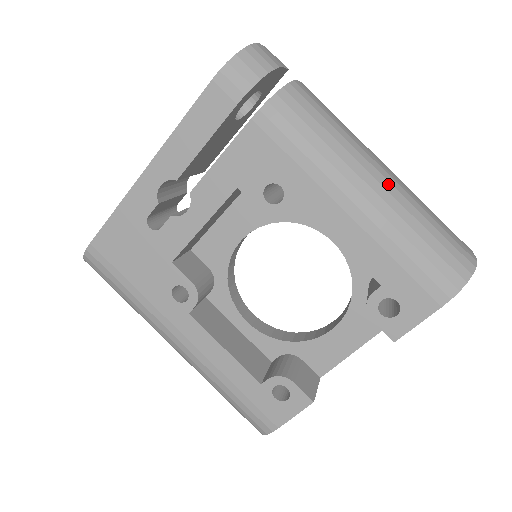
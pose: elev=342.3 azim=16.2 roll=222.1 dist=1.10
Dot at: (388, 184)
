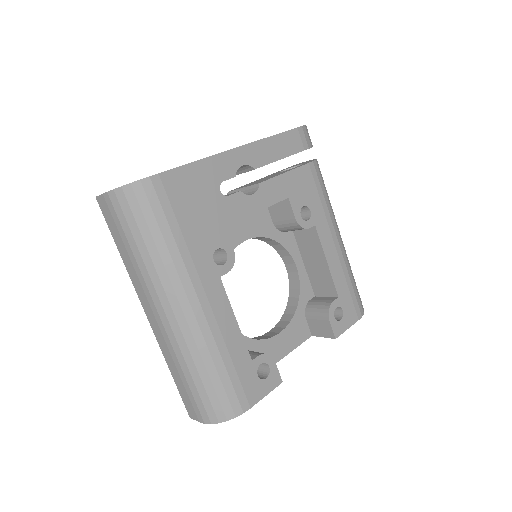
Dot at: occluded
